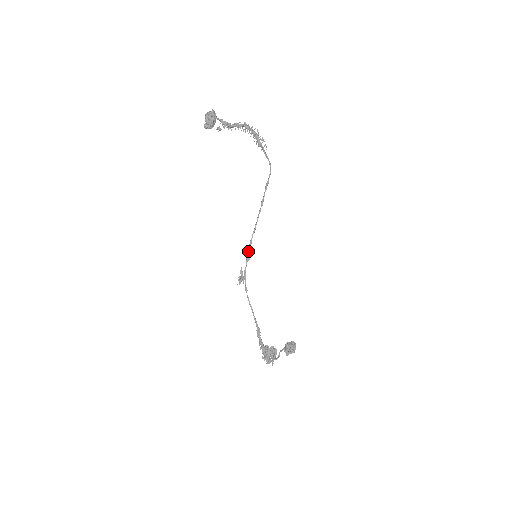
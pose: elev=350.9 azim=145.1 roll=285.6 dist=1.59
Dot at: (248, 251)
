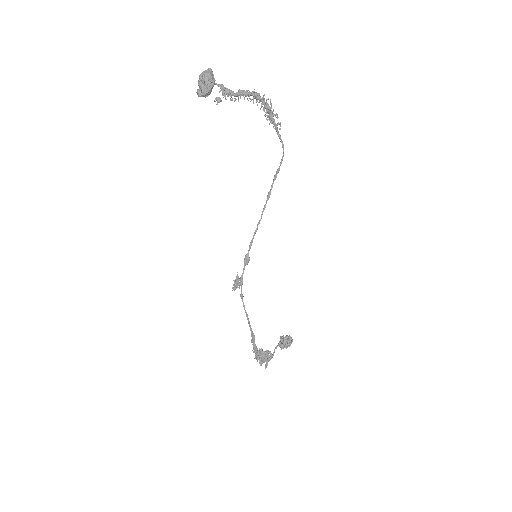
Dot at: (247, 254)
